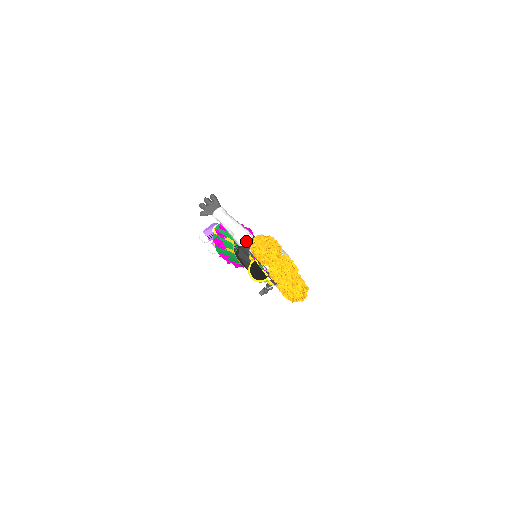
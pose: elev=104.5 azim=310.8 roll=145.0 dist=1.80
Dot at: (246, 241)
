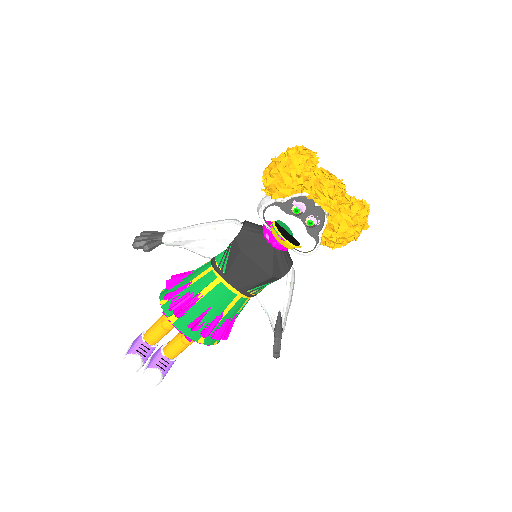
Dot at: (239, 224)
